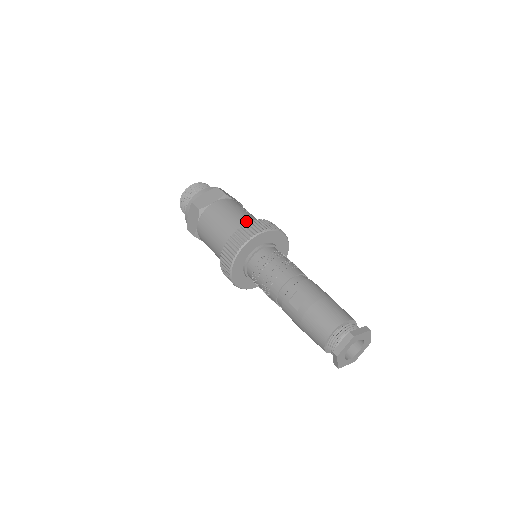
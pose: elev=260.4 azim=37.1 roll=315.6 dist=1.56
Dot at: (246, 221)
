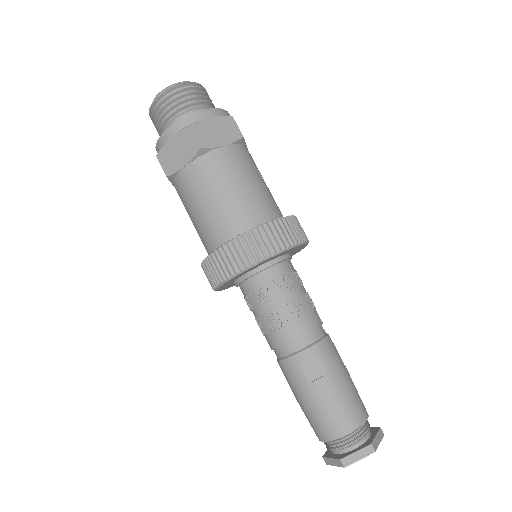
Dot at: (269, 207)
